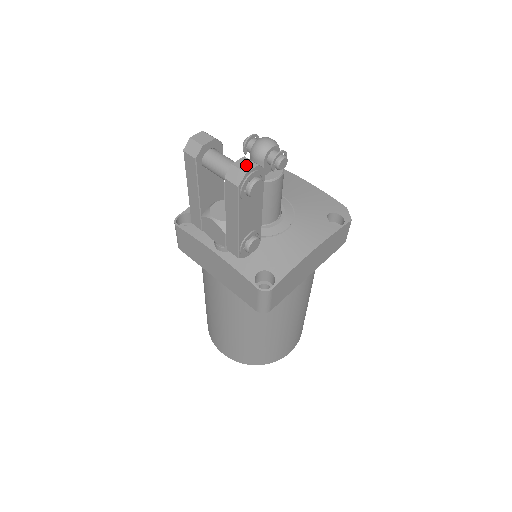
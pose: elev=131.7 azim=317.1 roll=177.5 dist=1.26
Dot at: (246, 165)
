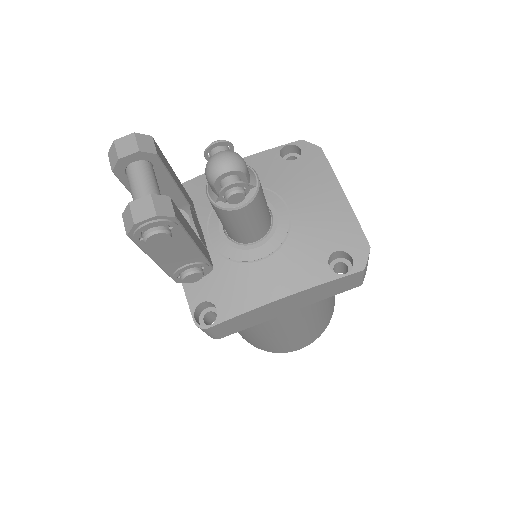
Dot at: (143, 210)
